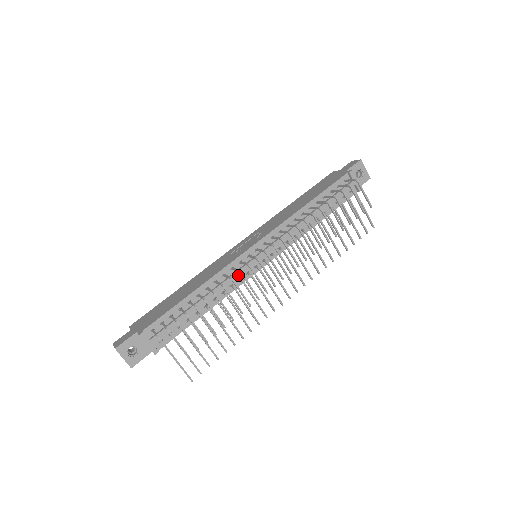
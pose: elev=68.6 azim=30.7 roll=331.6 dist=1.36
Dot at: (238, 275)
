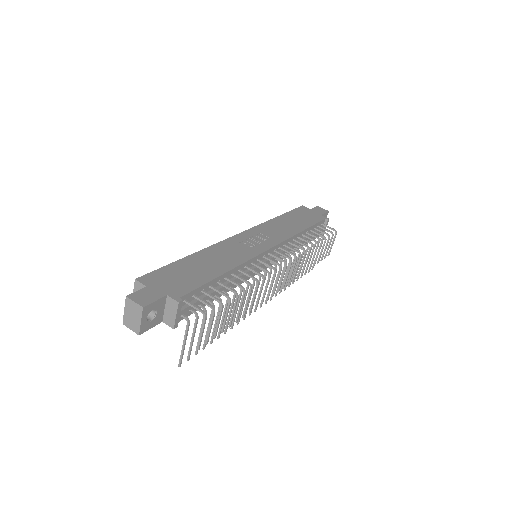
Dot at: occluded
